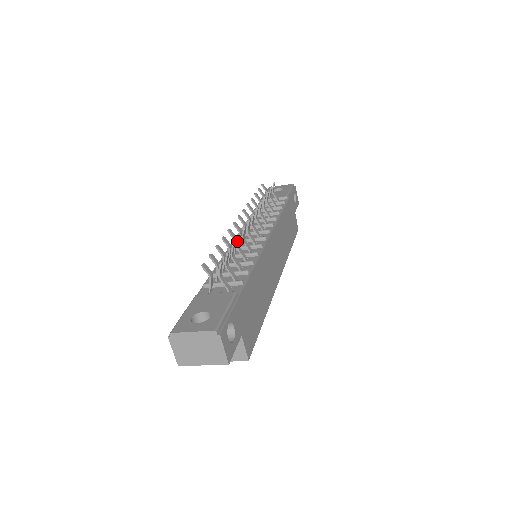
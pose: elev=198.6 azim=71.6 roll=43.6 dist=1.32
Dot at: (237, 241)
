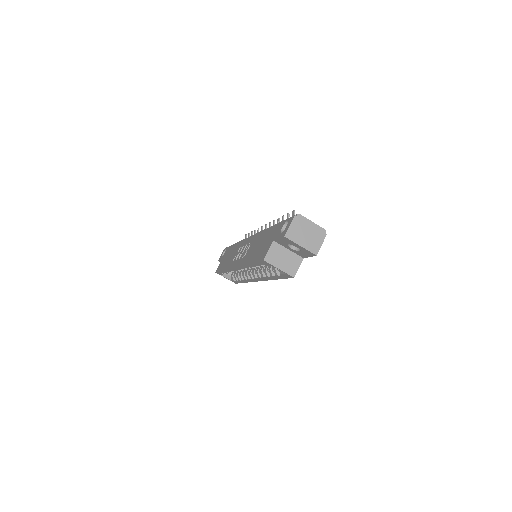
Dot at: occluded
